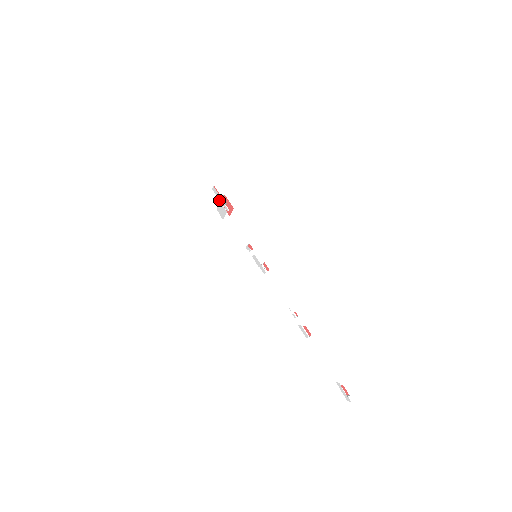
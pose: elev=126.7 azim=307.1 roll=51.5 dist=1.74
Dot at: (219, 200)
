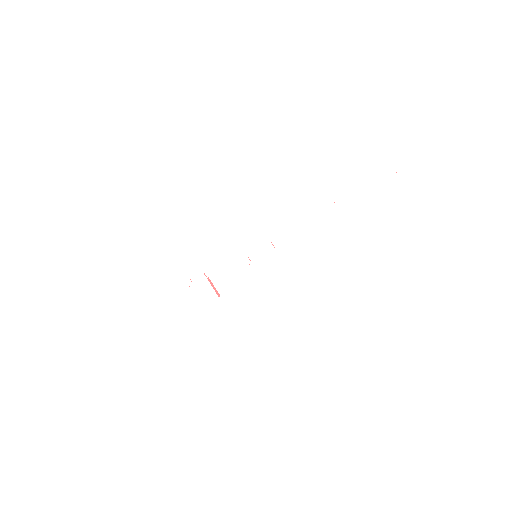
Dot at: occluded
